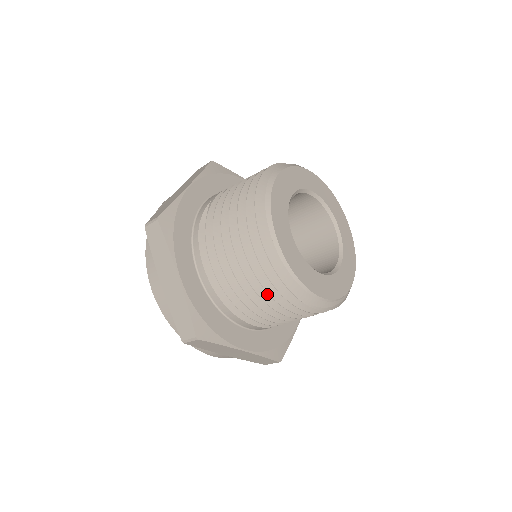
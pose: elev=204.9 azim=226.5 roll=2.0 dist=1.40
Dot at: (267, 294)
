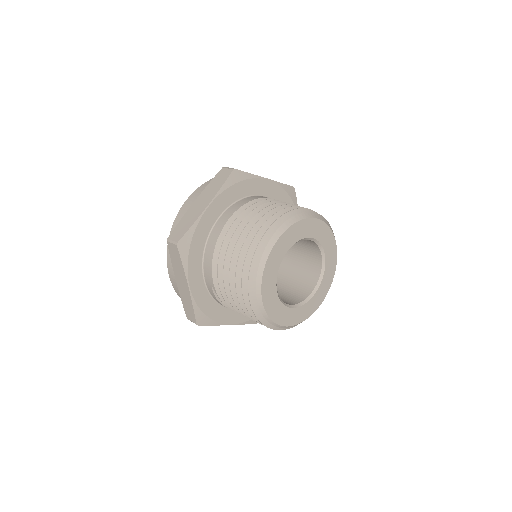
Dot at: occluded
